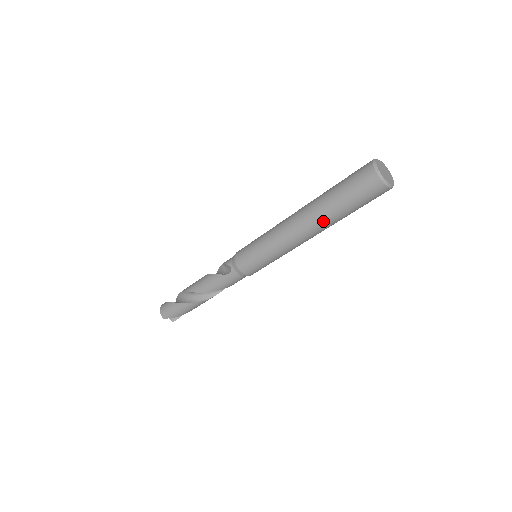
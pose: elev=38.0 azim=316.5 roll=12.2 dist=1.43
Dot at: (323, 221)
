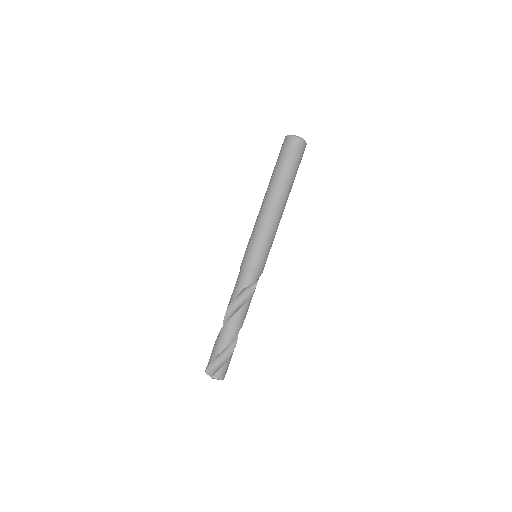
Dot at: (270, 184)
